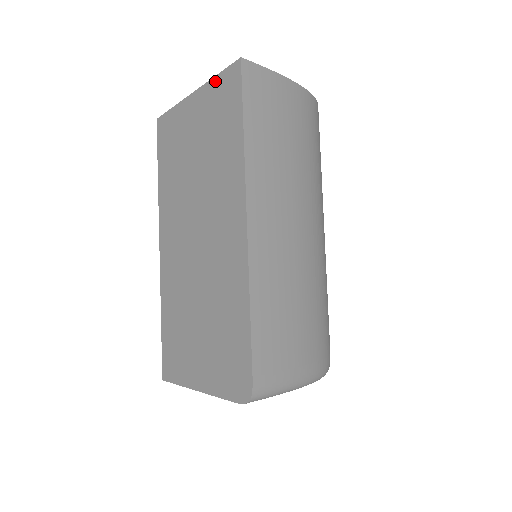
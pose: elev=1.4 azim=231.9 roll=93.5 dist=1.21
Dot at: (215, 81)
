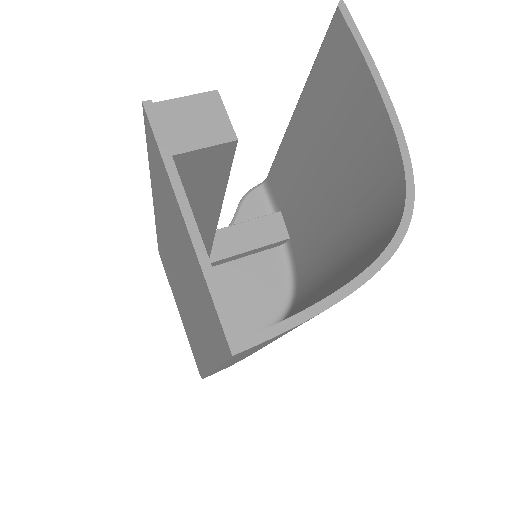
Dot at: (206, 288)
